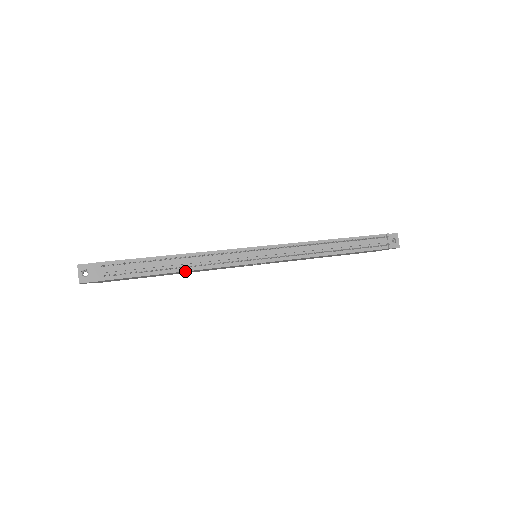
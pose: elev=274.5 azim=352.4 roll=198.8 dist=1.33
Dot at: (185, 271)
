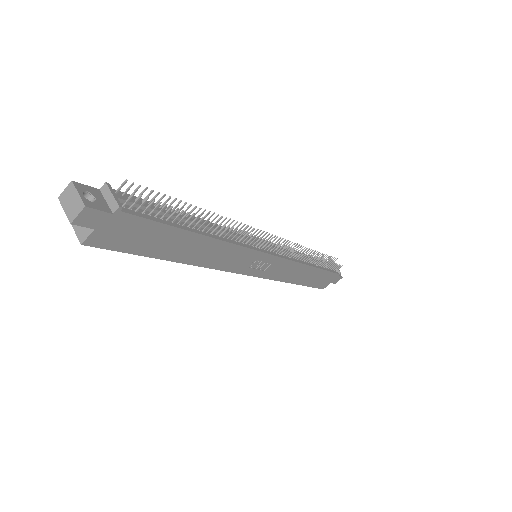
Dot at: (213, 238)
